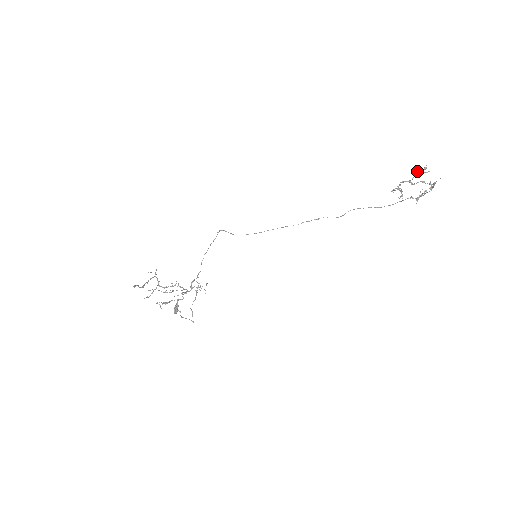
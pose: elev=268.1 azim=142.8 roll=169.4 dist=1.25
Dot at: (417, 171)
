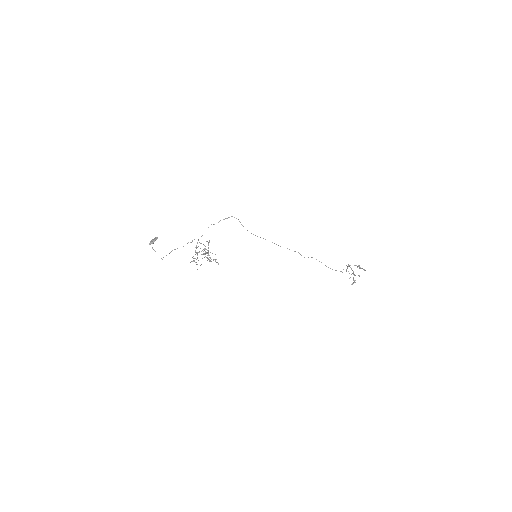
Dot at: occluded
